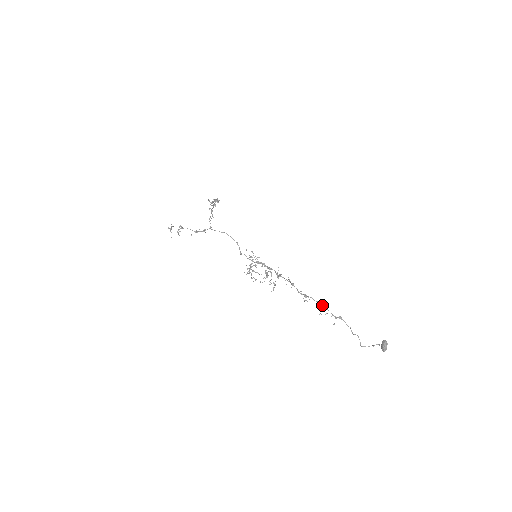
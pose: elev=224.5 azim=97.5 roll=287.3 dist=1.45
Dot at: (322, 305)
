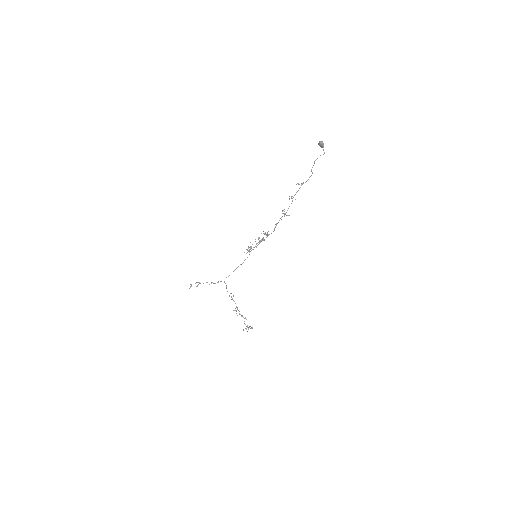
Dot at: occluded
